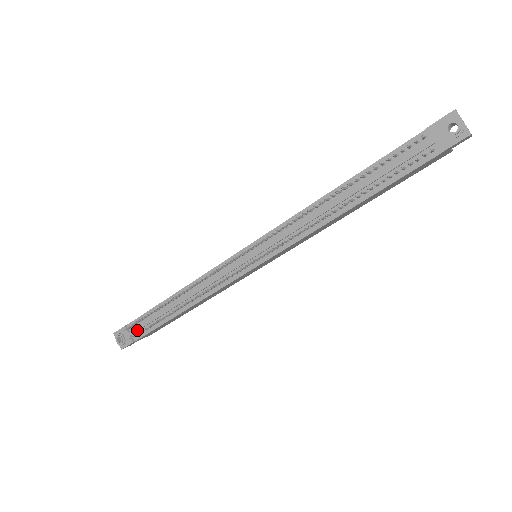
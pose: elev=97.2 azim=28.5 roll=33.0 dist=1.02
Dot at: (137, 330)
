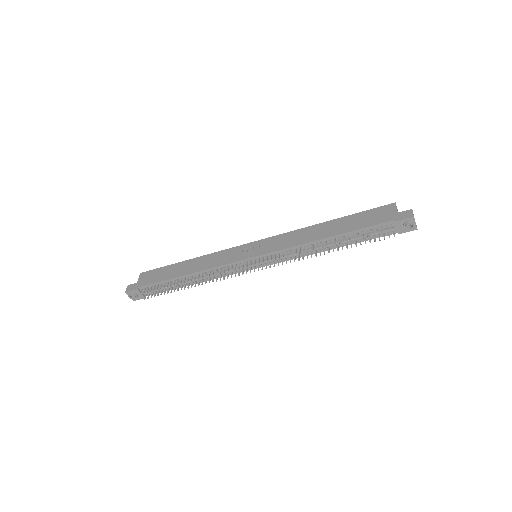
Dot at: (150, 292)
